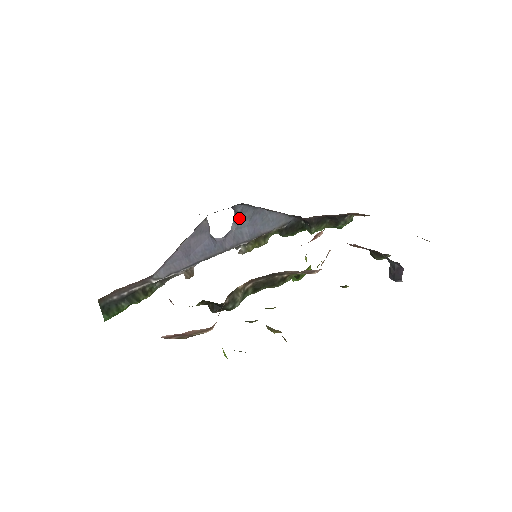
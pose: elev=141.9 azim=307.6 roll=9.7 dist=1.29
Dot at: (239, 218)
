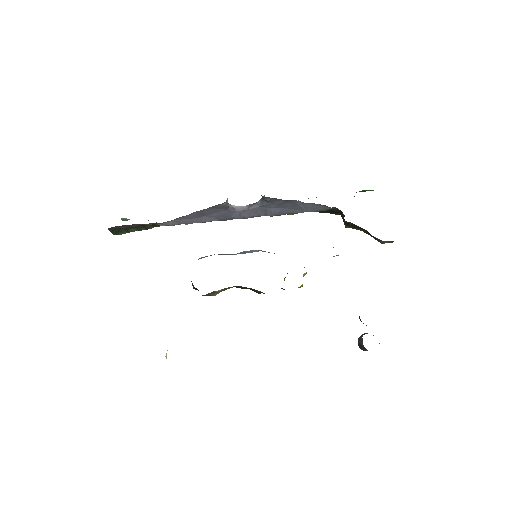
Dot at: (267, 201)
